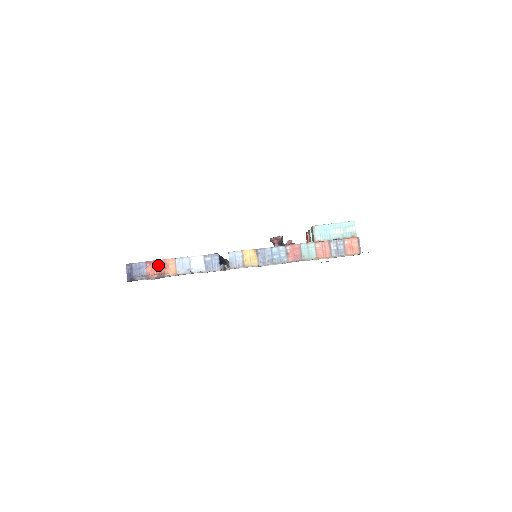
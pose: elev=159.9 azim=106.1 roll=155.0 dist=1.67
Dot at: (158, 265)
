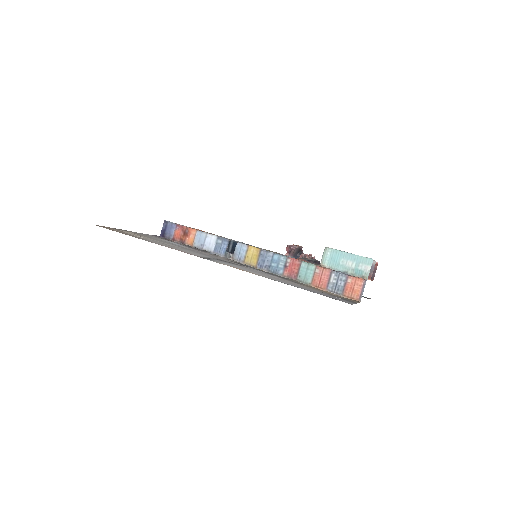
Dot at: (183, 231)
